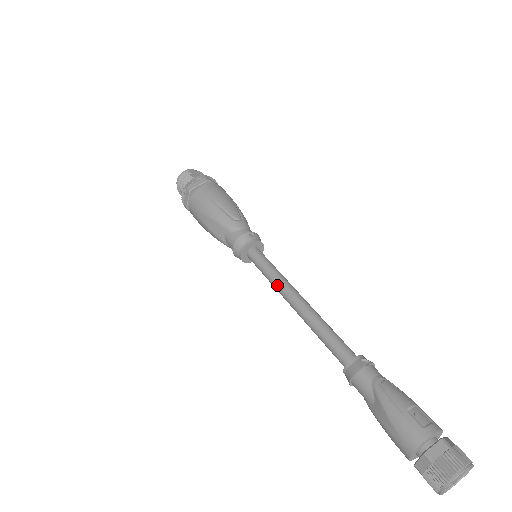
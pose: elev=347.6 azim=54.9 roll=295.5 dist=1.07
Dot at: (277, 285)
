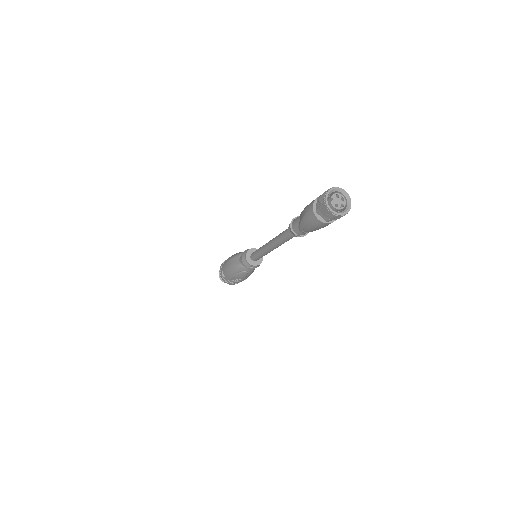
Dot at: (263, 246)
